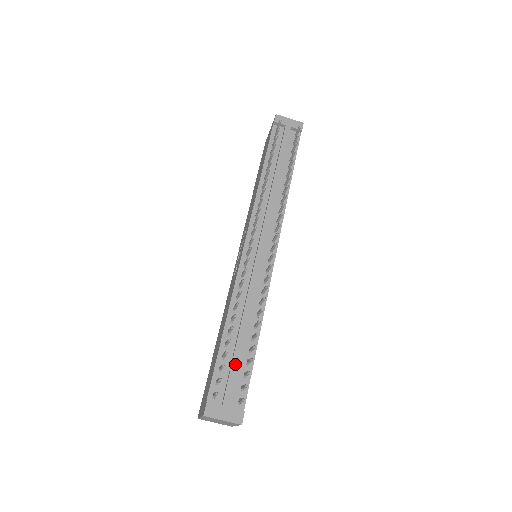
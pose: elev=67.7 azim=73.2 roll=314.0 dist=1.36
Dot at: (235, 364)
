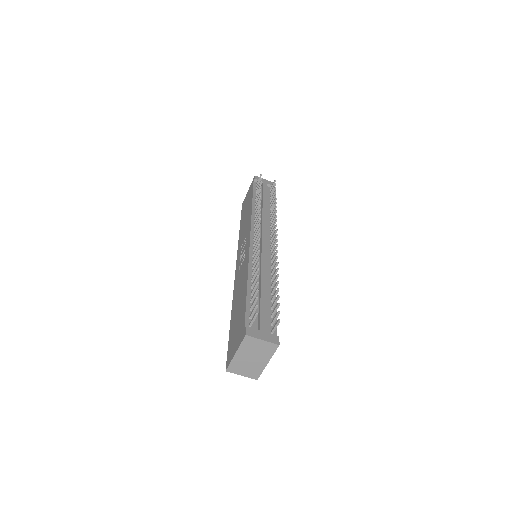
Dot at: (263, 305)
